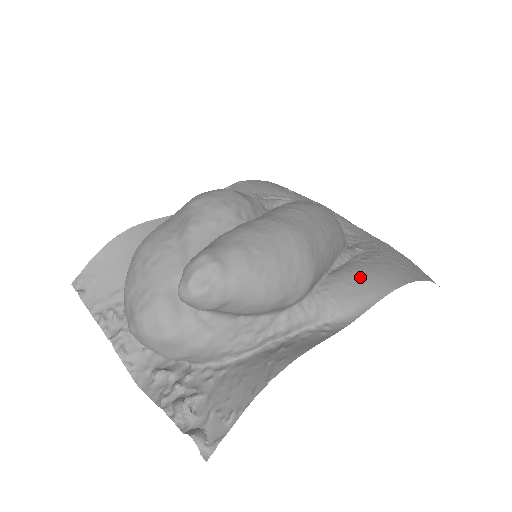
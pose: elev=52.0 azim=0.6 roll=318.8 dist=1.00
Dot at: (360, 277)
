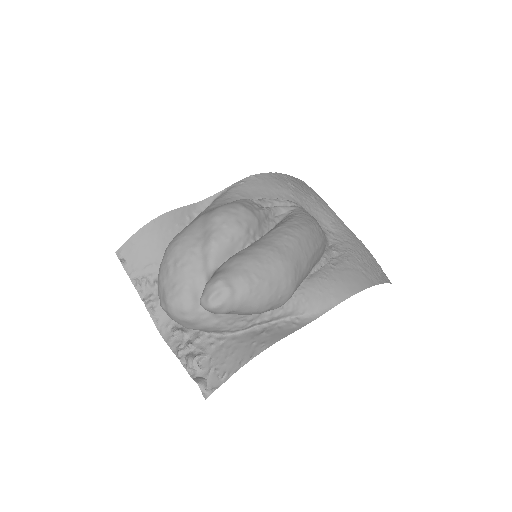
Dot at: (329, 283)
